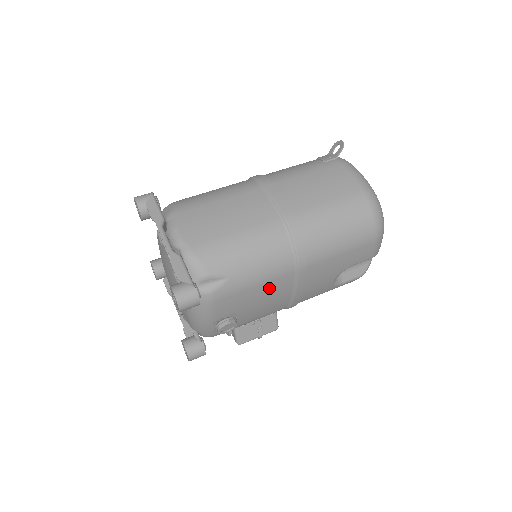
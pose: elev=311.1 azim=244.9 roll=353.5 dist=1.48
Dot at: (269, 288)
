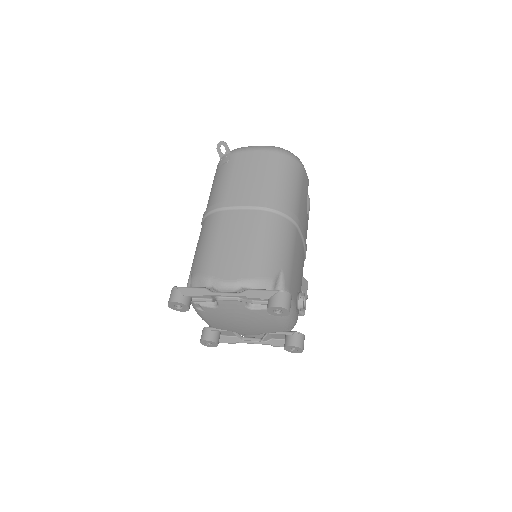
Dot at: (297, 253)
